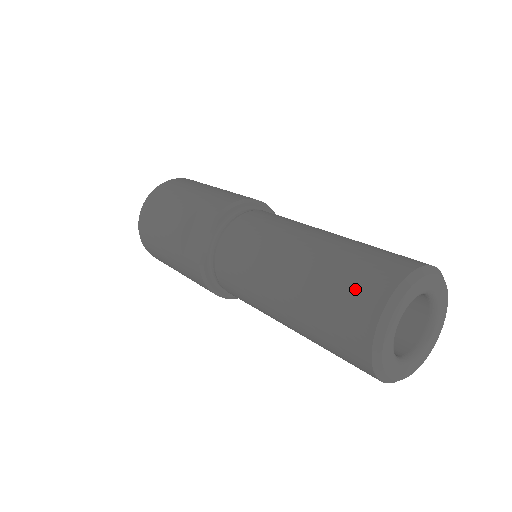
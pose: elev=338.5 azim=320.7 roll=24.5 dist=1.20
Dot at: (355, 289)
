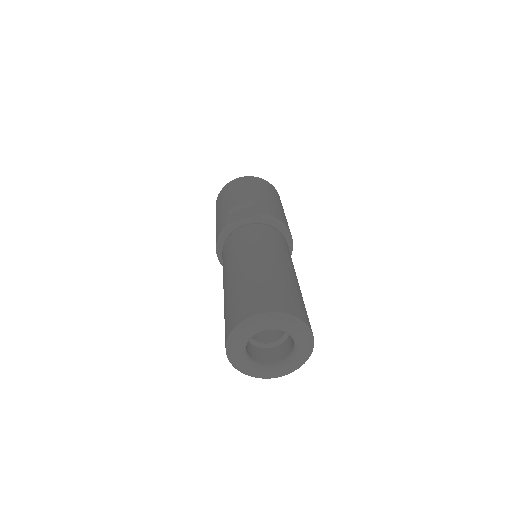
Dot at: (267, 296)
